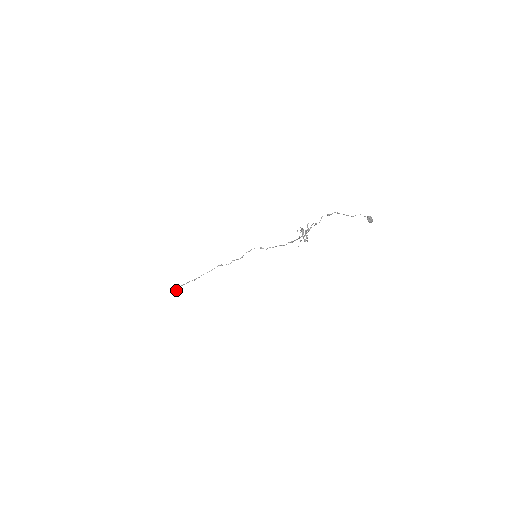
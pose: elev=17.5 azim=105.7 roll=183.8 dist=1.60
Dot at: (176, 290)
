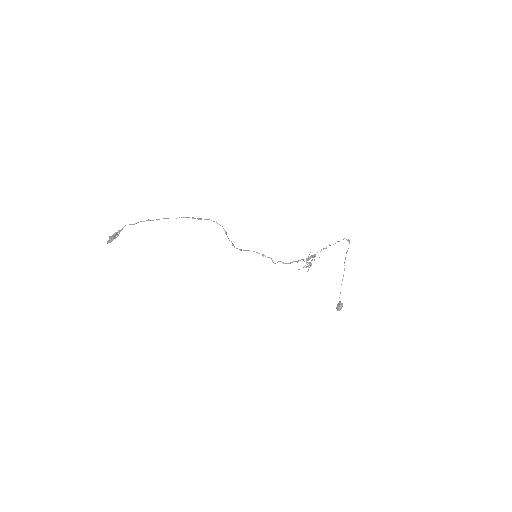
Dot at: occluded
